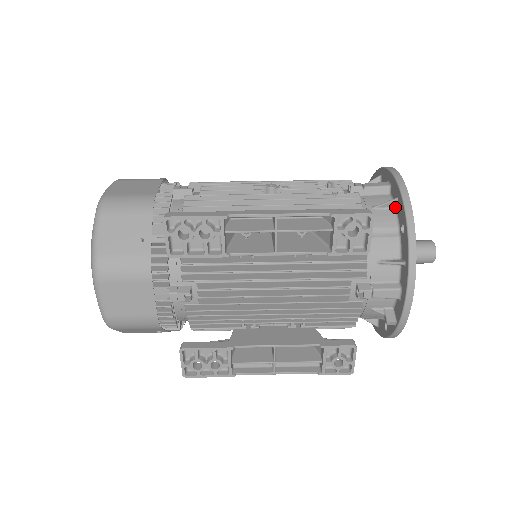
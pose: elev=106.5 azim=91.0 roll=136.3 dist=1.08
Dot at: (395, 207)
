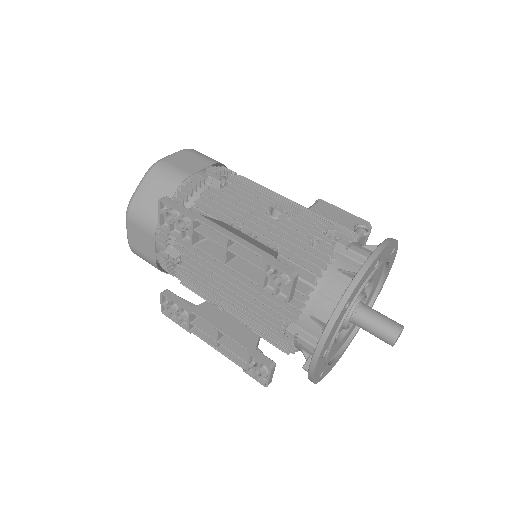
Dot at: occluded
